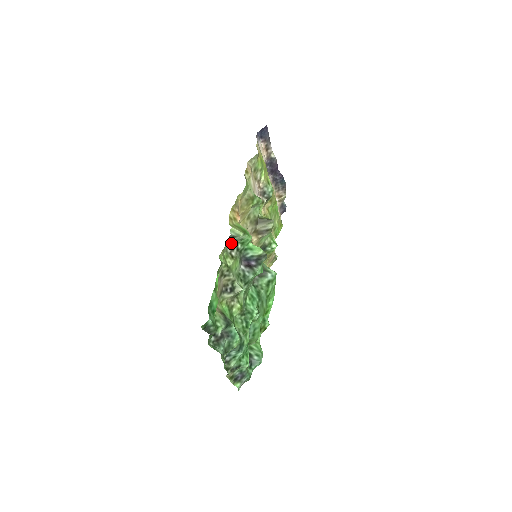
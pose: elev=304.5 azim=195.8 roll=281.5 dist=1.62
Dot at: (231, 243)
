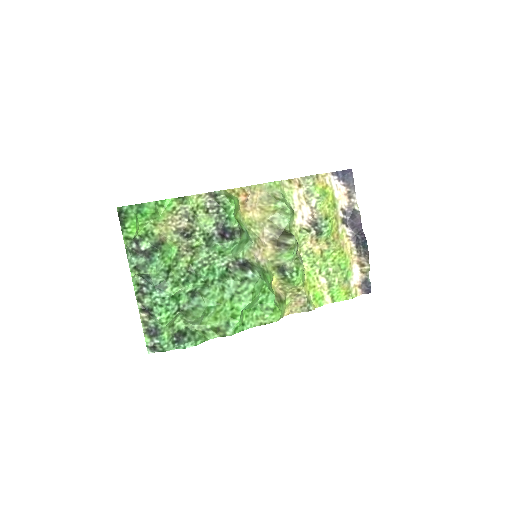
Dot at: (214, 201)
